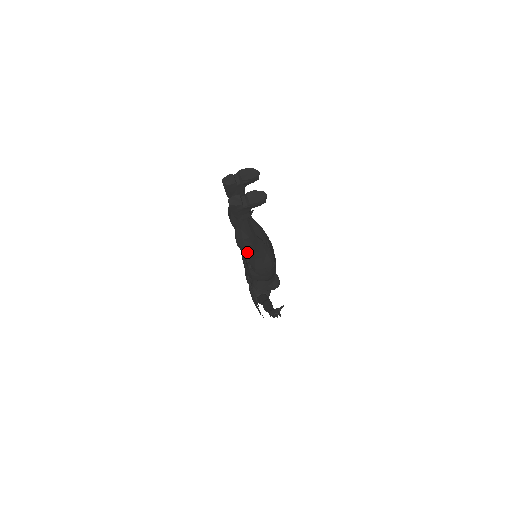
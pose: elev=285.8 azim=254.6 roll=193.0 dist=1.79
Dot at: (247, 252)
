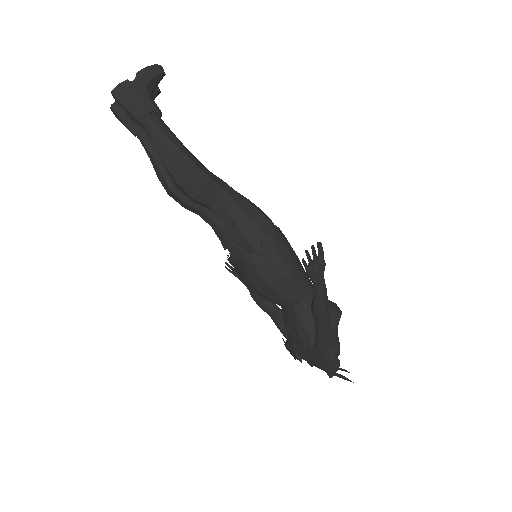
Dot at: (211, 208)
